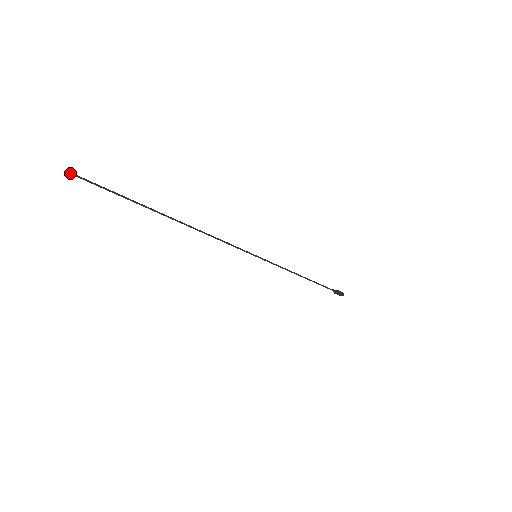
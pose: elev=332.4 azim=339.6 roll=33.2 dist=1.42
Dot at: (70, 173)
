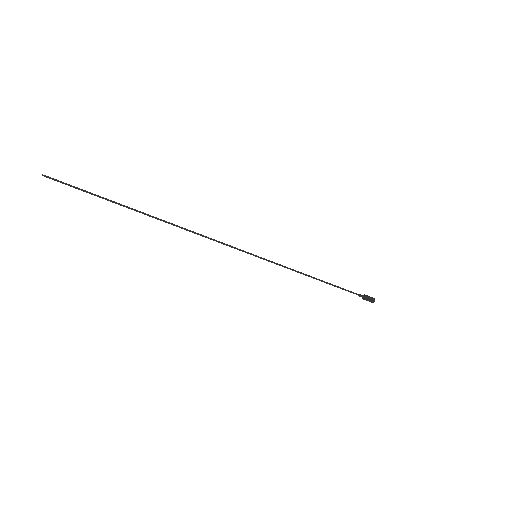
Dot at: (42, 175)
